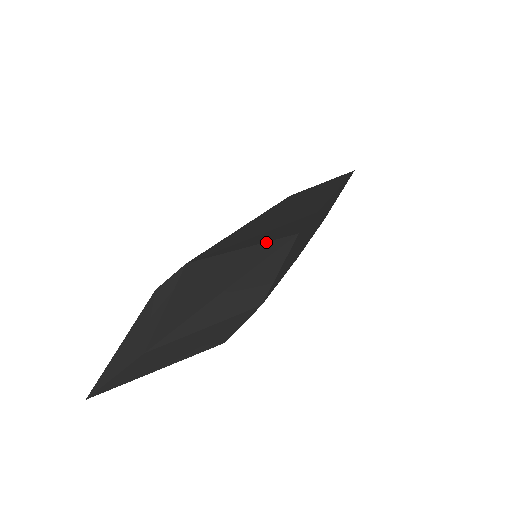
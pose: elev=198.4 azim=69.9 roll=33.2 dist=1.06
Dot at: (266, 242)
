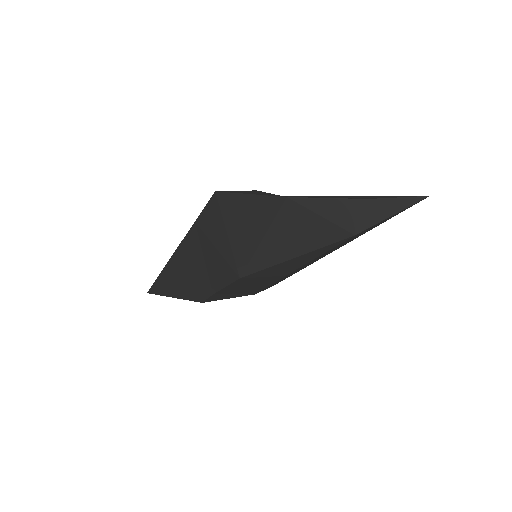
Dot at: (396, 196)
